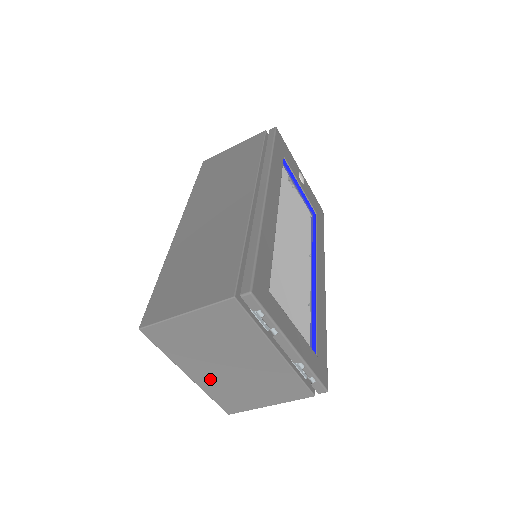
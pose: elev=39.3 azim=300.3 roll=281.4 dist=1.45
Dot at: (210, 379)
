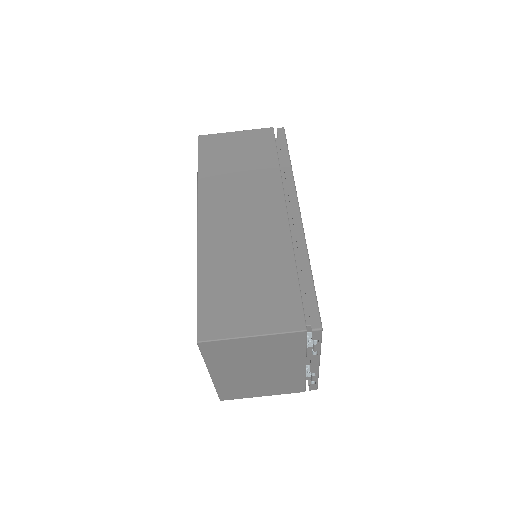
Dot at: (229, 378)
